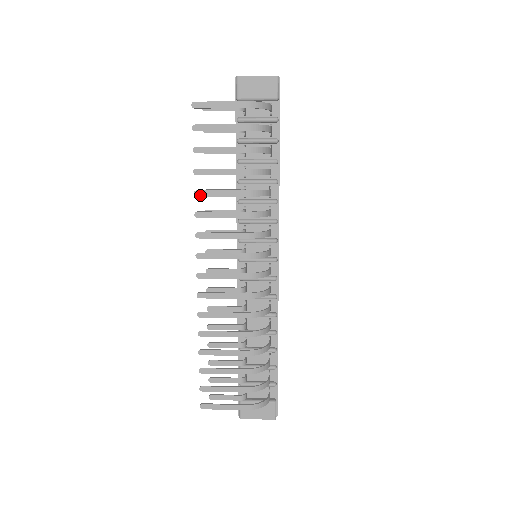
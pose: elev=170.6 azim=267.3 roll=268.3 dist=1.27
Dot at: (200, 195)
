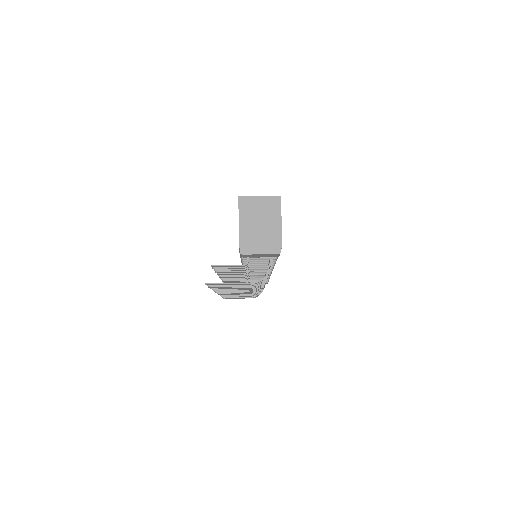
Dot at: occluded
